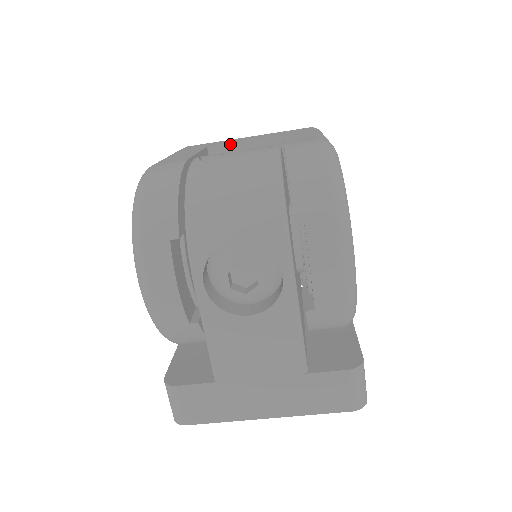
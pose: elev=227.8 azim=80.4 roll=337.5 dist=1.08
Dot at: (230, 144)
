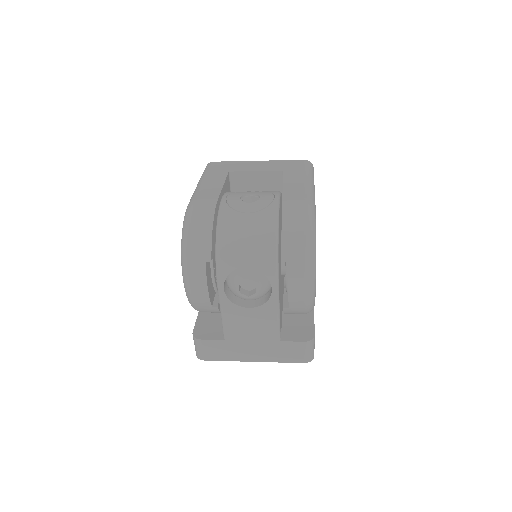
Dot at: (245, 172)
